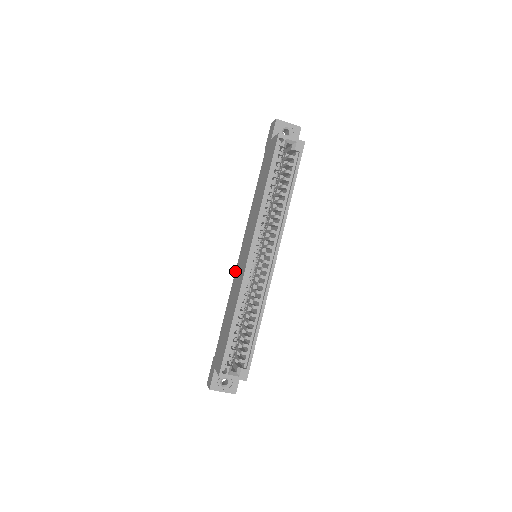
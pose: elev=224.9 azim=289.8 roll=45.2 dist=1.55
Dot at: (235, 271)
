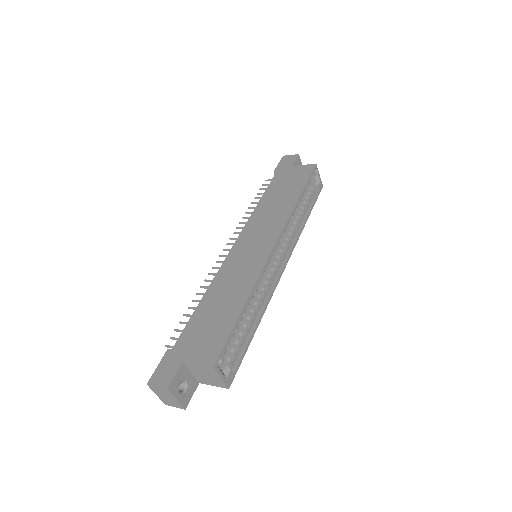
Dot at: (224, 260)
